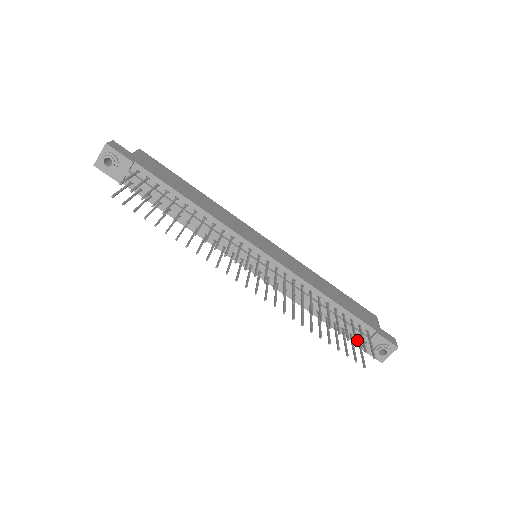
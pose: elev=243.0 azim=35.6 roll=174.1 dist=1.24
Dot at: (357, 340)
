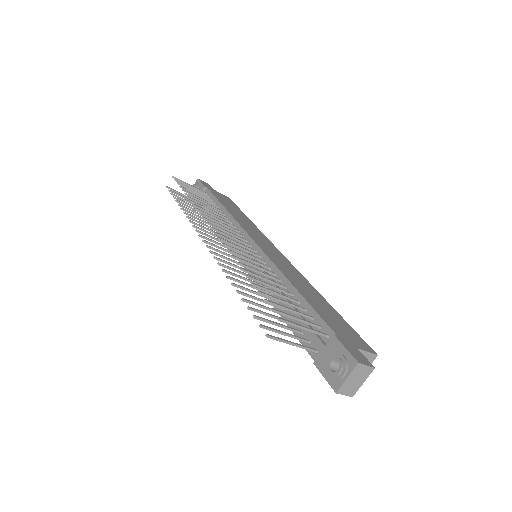
Dot at: (314, 352)
